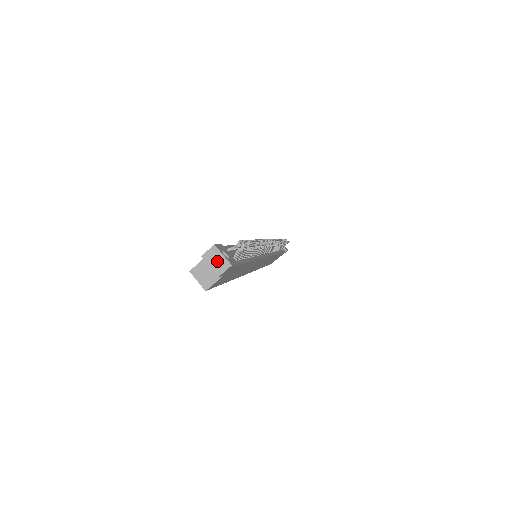
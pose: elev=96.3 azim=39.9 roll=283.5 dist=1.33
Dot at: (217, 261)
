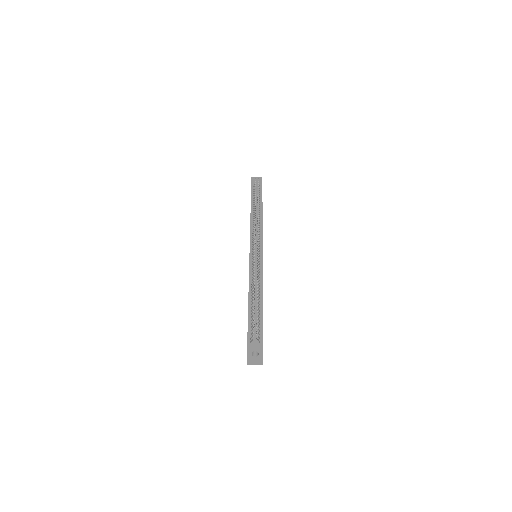
Dot at: (255, 362)
